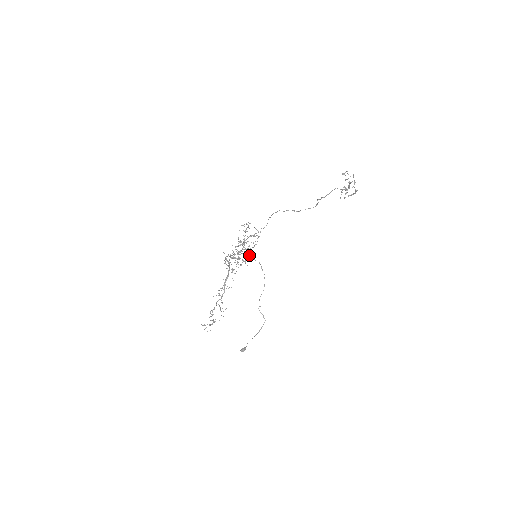
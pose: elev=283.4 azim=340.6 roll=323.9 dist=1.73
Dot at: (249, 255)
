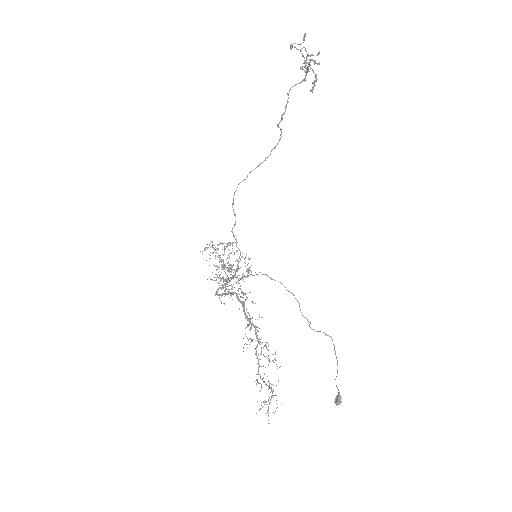
Dot at: occluded
